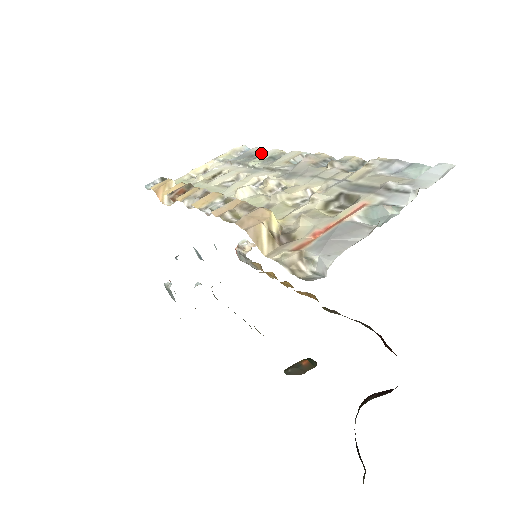
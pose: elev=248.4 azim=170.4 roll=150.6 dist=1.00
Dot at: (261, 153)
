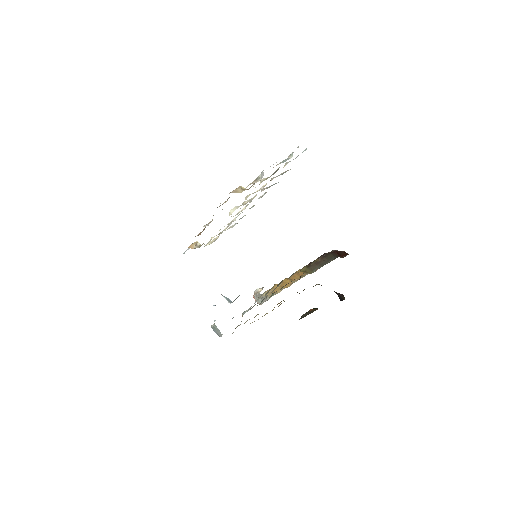
Dot at: occluded
